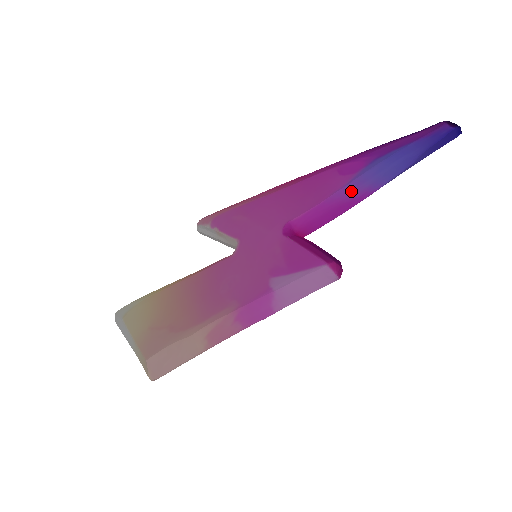
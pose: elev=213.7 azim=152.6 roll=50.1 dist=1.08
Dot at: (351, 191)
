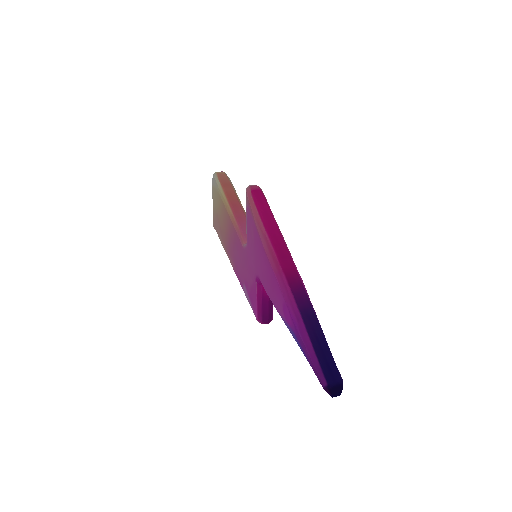
Dot at: occluded
